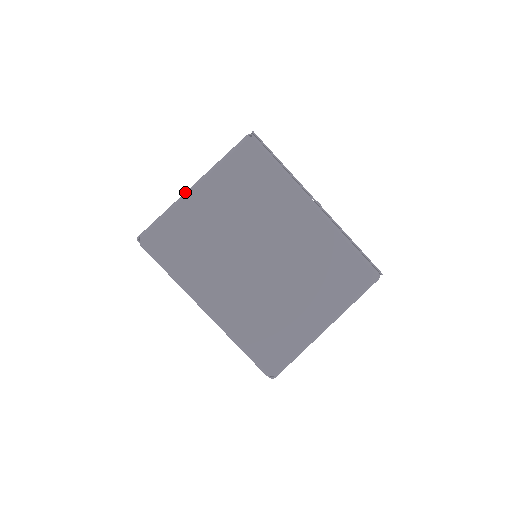
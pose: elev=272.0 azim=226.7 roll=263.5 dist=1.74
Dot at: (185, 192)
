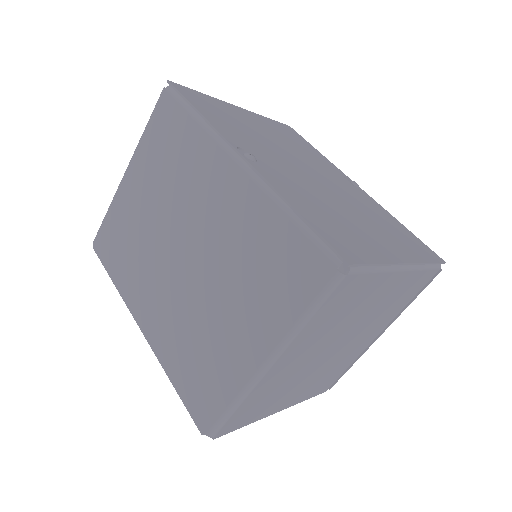
Dot at: (121, 182)
